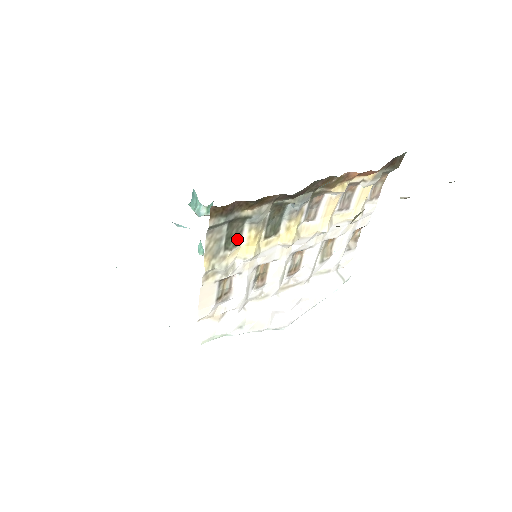
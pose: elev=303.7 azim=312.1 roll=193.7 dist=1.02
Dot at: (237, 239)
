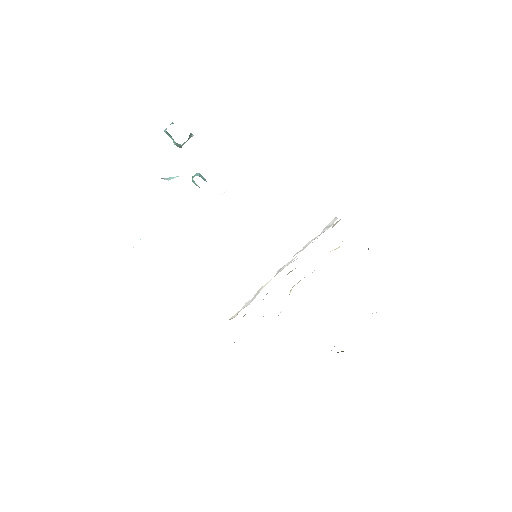
Dot at: occluded
